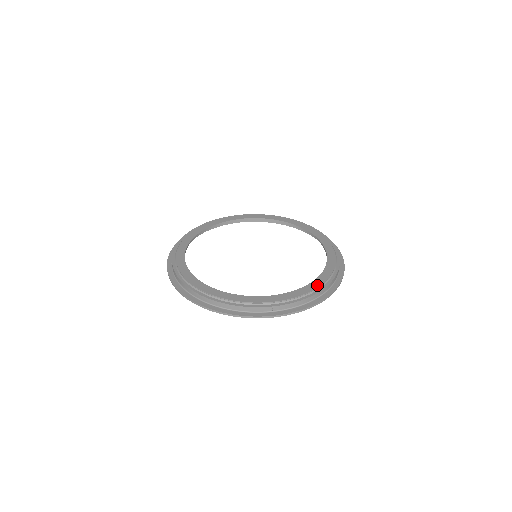
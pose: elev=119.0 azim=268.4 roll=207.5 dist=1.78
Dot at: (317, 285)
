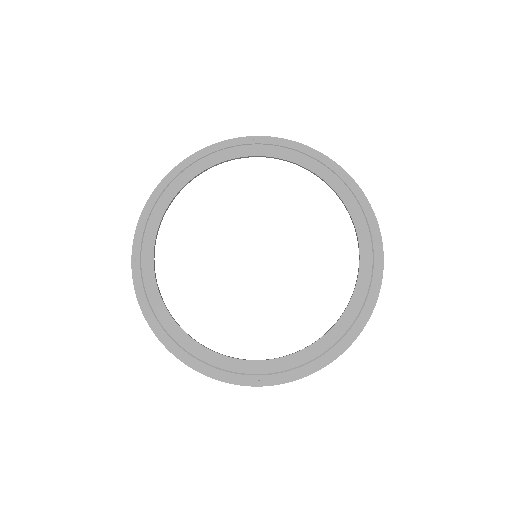
Dot at: (326, 347)
